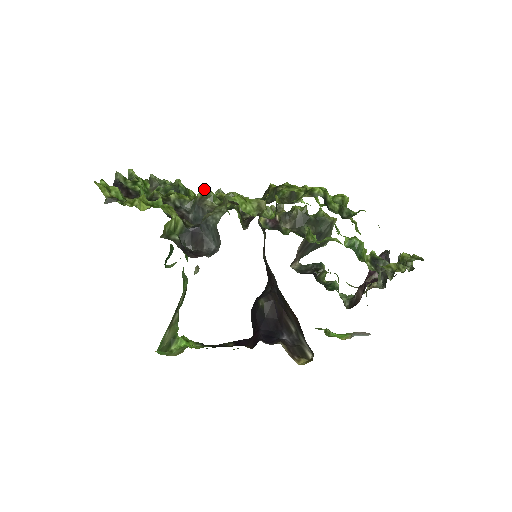
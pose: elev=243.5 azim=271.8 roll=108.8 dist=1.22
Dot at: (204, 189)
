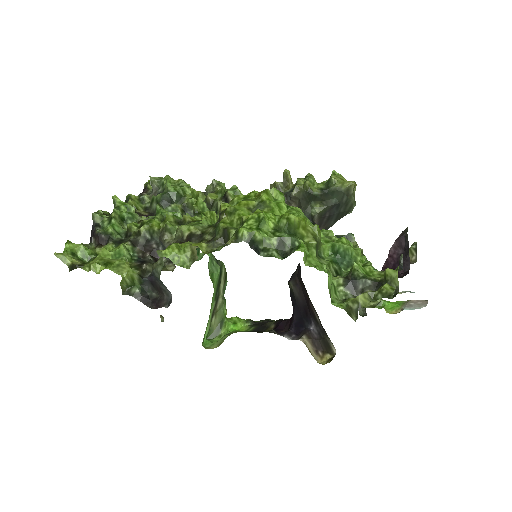
Dot at: (167, 216)
